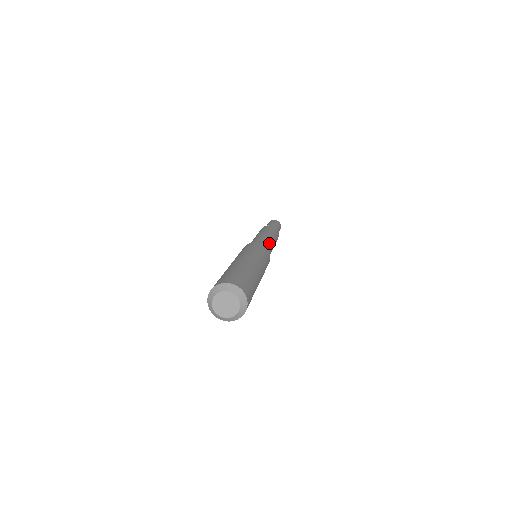
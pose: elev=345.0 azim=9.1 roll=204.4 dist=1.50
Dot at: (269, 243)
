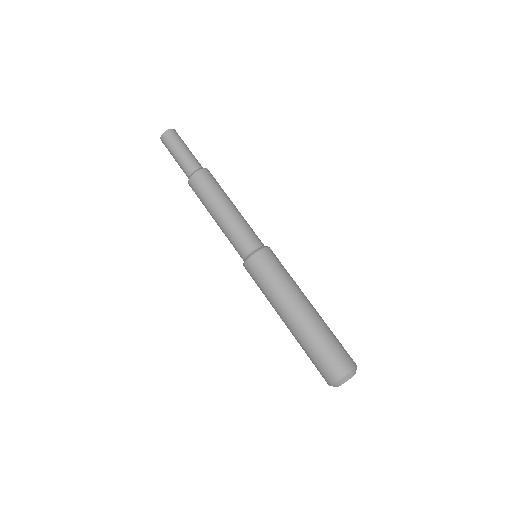
Dot at: occluded
